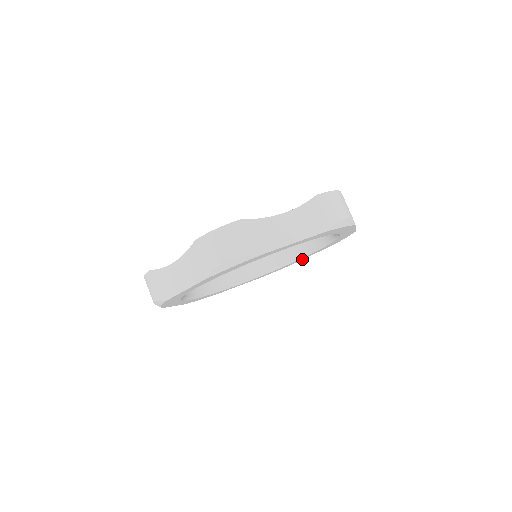
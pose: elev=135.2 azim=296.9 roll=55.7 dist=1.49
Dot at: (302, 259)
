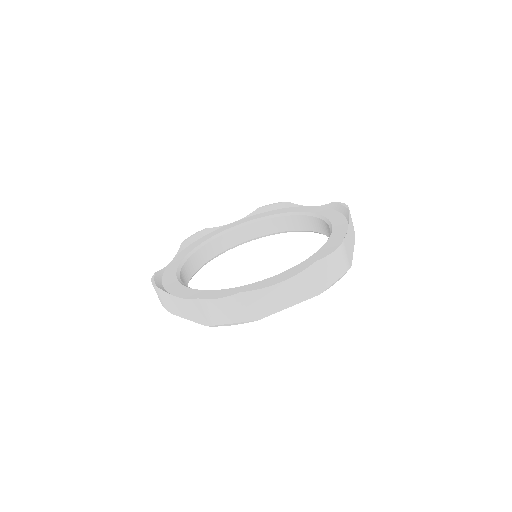
Dot at: occluded
